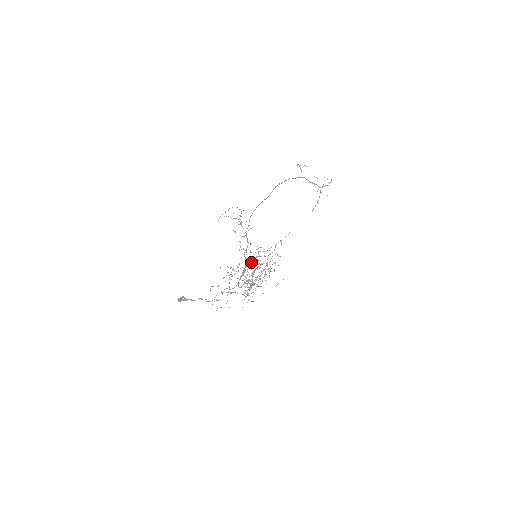
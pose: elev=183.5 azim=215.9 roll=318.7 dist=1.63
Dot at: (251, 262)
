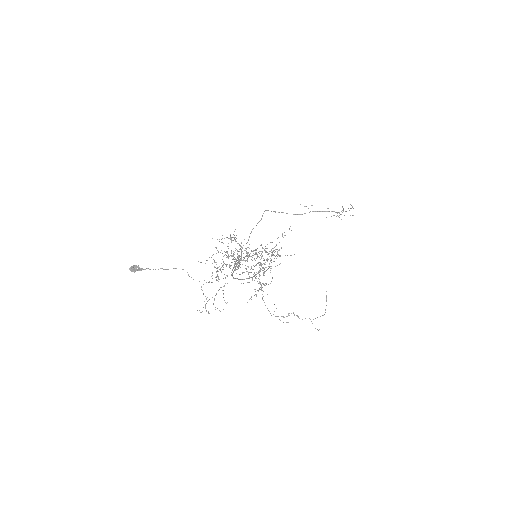
Dot at: (246, 256)
